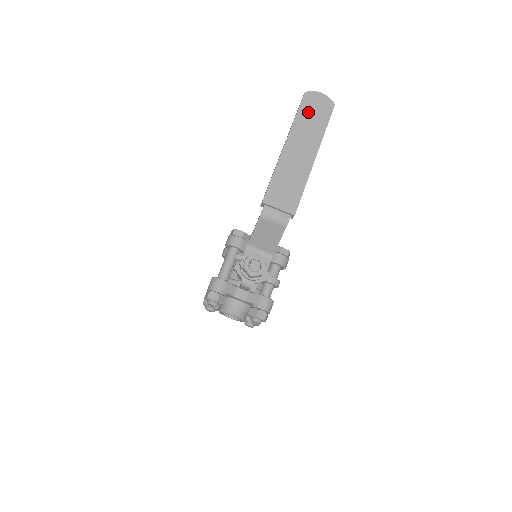
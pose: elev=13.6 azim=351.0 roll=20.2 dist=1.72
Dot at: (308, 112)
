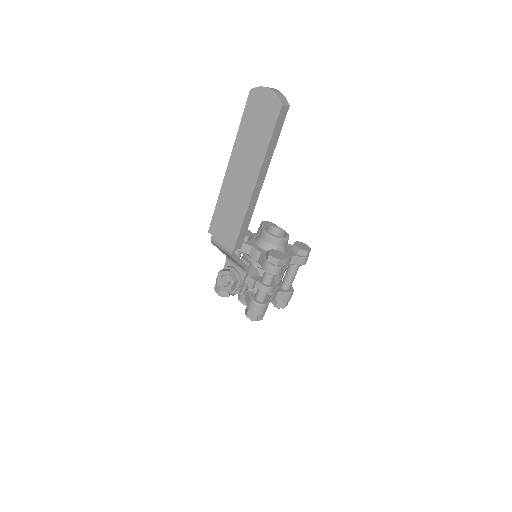
Dot at: (252, 120)
